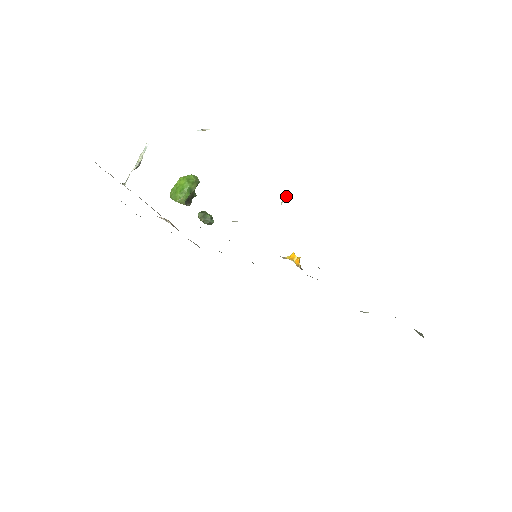
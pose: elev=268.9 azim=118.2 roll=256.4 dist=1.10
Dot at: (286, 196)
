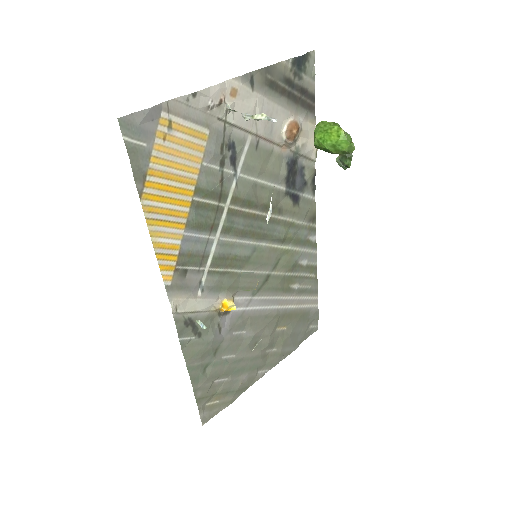
Dot at: (202, 325)
